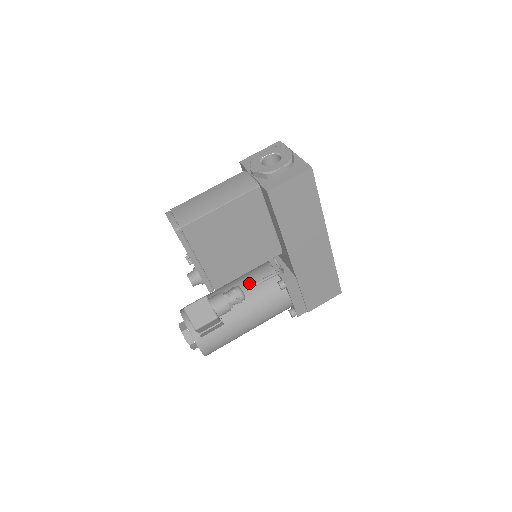
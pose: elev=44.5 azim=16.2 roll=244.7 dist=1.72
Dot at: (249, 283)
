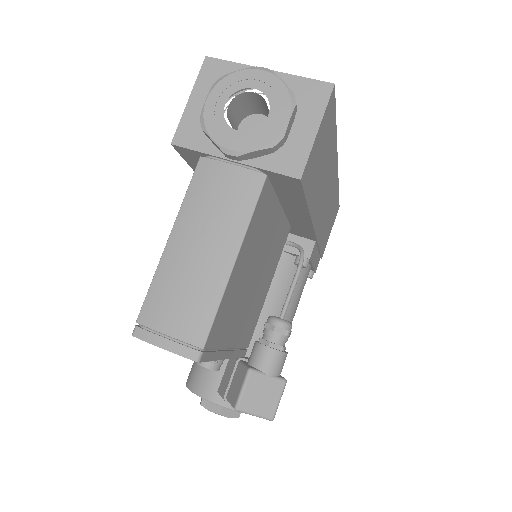
Dot at: occluded
